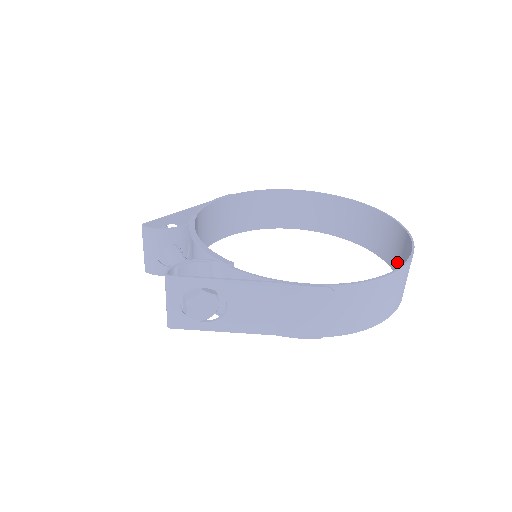
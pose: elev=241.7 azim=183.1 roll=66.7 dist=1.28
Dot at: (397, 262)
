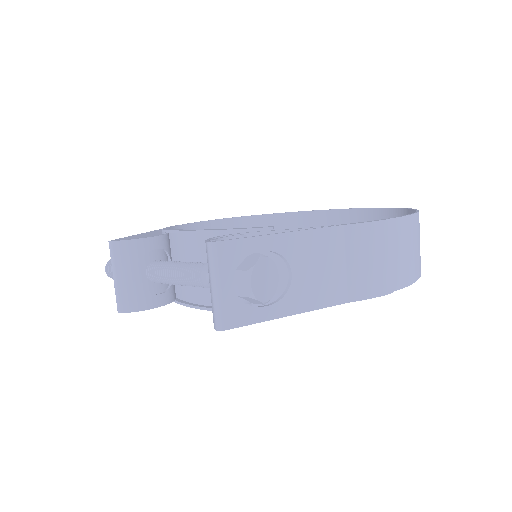
Dot at: occluded
